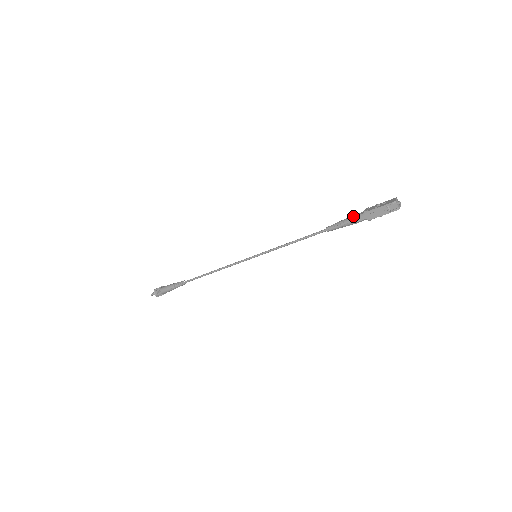
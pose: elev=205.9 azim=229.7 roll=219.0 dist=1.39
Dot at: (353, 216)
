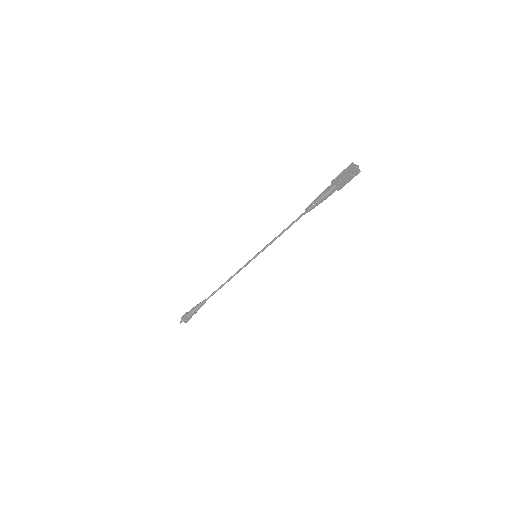
Dot at: (324, 193)
